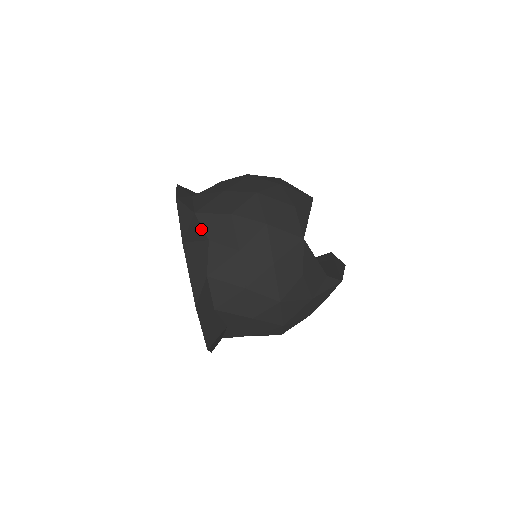
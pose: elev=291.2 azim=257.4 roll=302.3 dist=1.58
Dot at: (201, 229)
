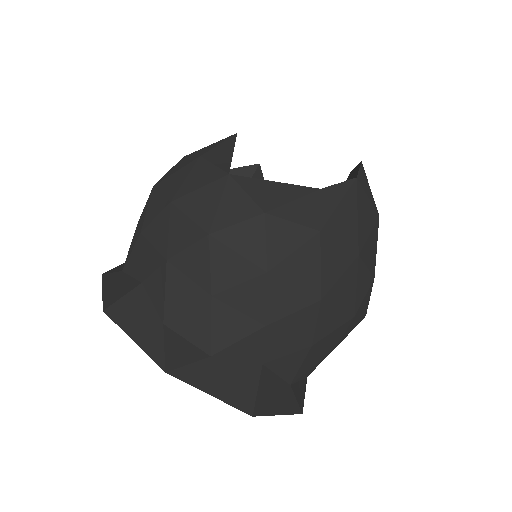
Dot at: (131, 280)
